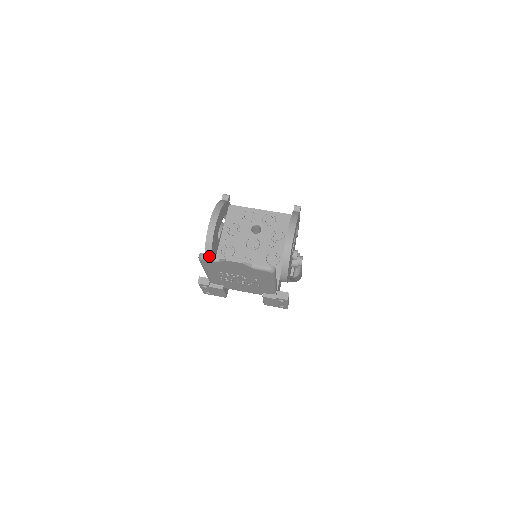
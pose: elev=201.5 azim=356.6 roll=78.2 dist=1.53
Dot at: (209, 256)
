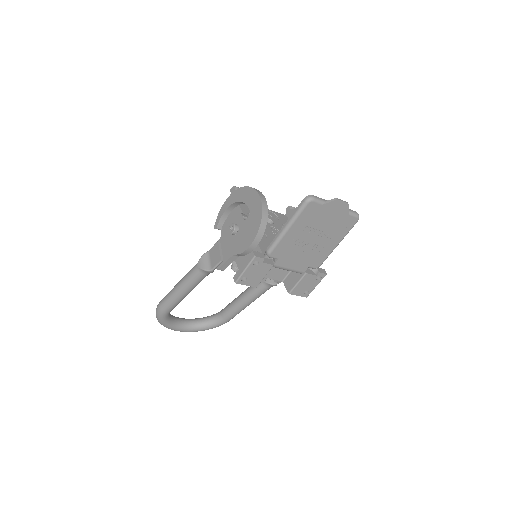
Dot at: (317, 197)
